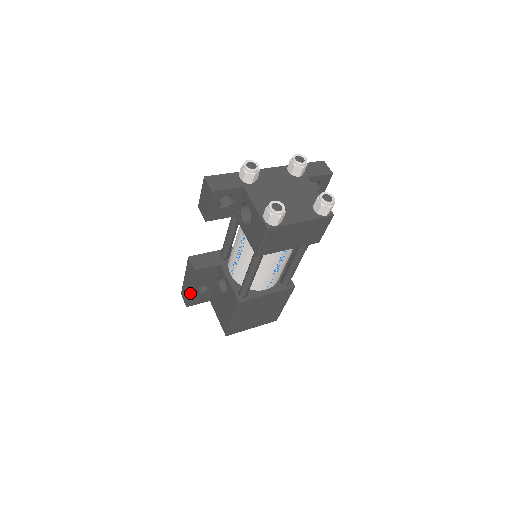
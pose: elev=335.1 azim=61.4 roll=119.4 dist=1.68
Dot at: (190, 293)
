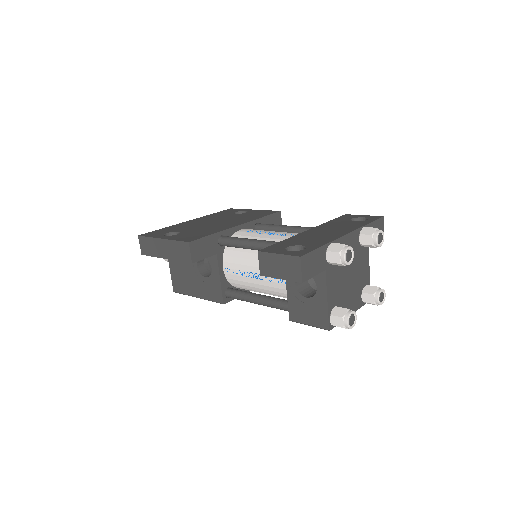
Dot at: (161, 257)
